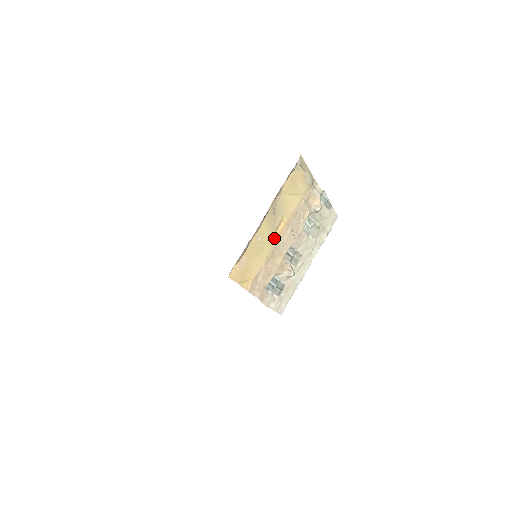
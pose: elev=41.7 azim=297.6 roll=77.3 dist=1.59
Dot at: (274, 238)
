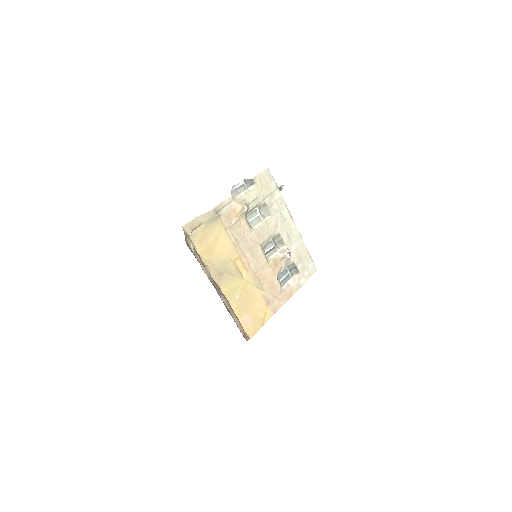
Dot at: (245, 276)
